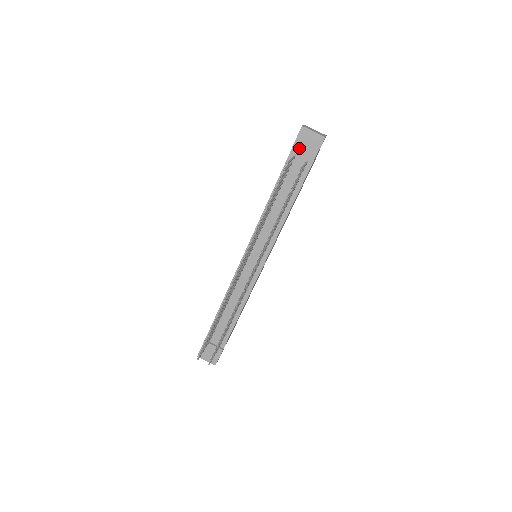
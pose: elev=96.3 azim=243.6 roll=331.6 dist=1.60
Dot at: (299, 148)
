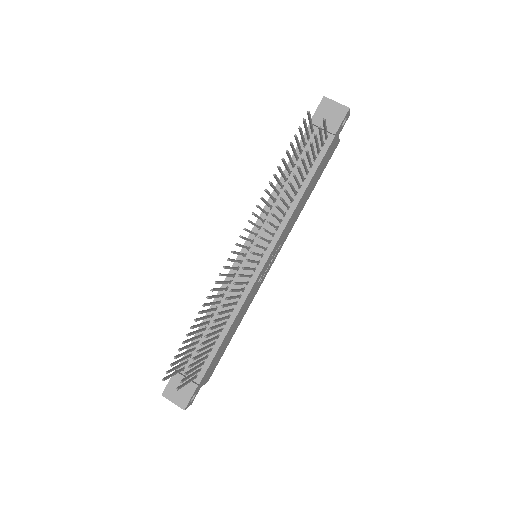
Dot at: (319, 120)
